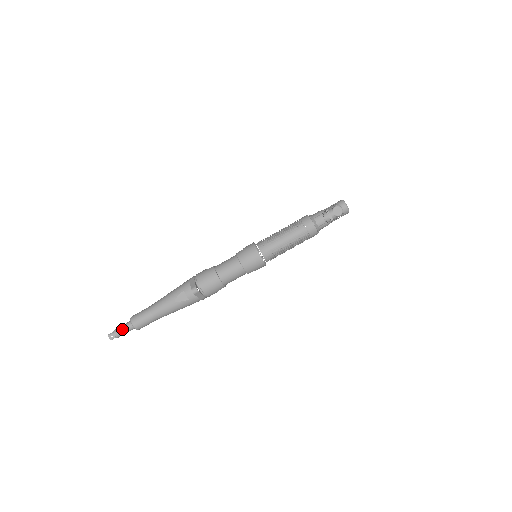
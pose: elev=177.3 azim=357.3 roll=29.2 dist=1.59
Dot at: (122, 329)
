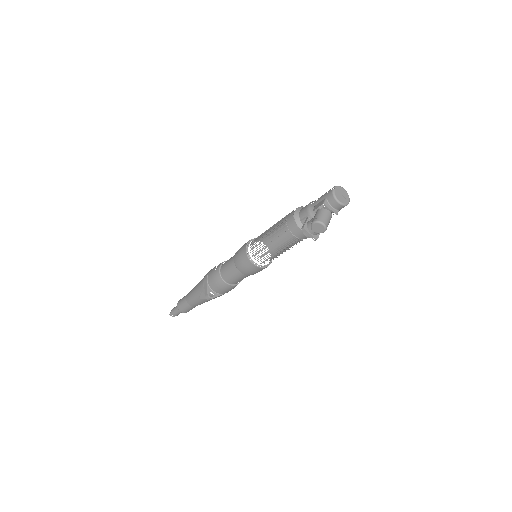
Dot at: (176, 312)
